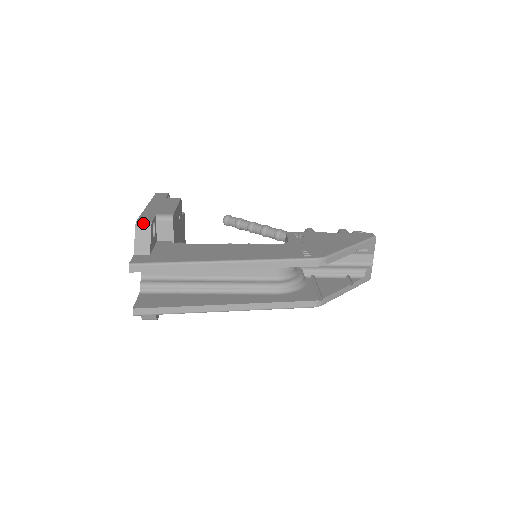
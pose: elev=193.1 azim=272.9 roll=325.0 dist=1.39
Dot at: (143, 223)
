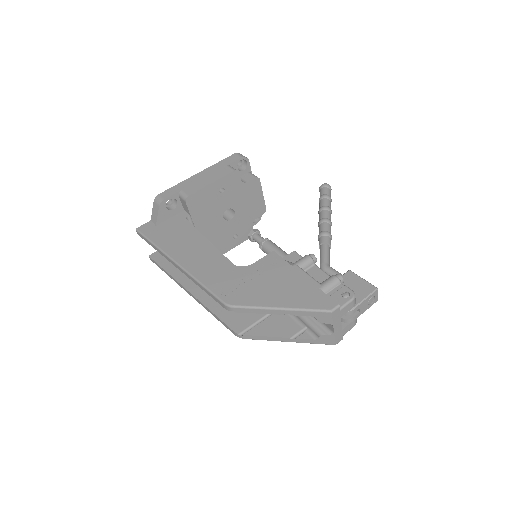
Dot at: (158, 199)
